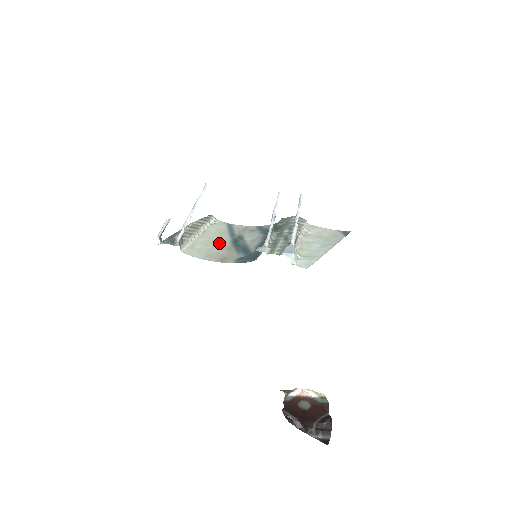
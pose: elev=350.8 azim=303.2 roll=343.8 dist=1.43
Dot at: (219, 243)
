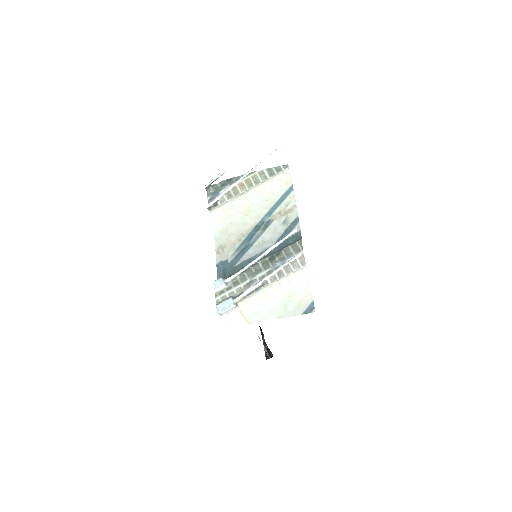
Dot at: (247, 219)
